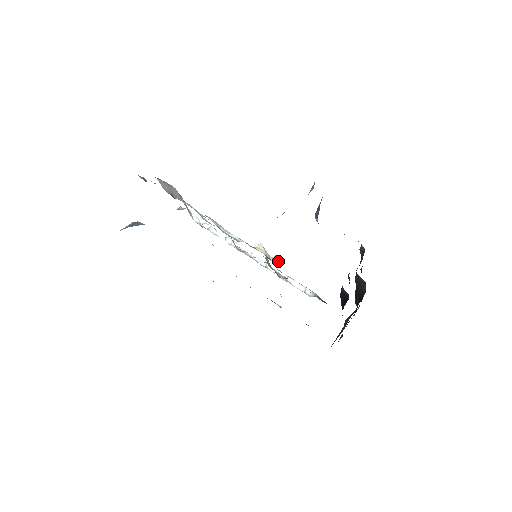
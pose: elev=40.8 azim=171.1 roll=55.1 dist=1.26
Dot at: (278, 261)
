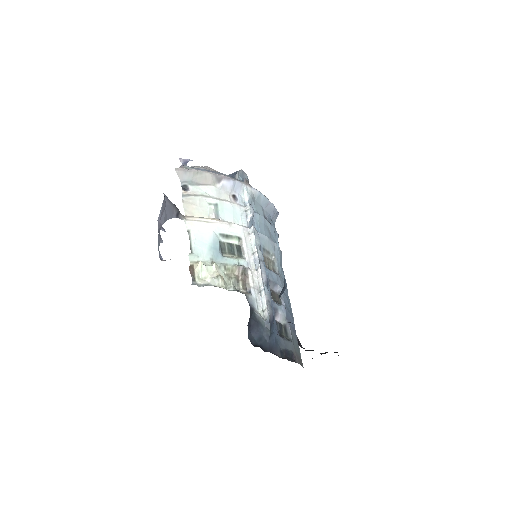
Dot at: (215, 281)
